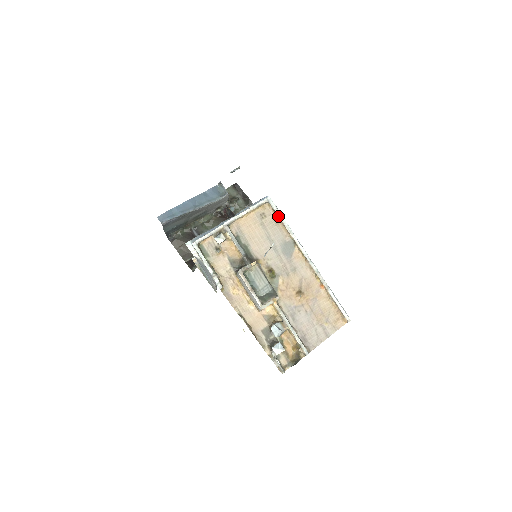
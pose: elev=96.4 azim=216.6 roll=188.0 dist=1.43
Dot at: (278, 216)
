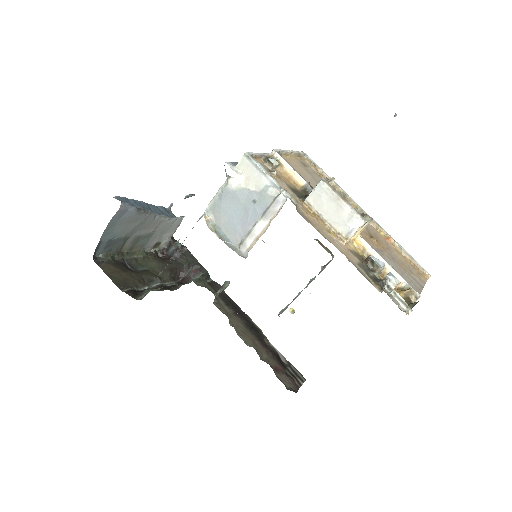
Dot at: (319, 169)
